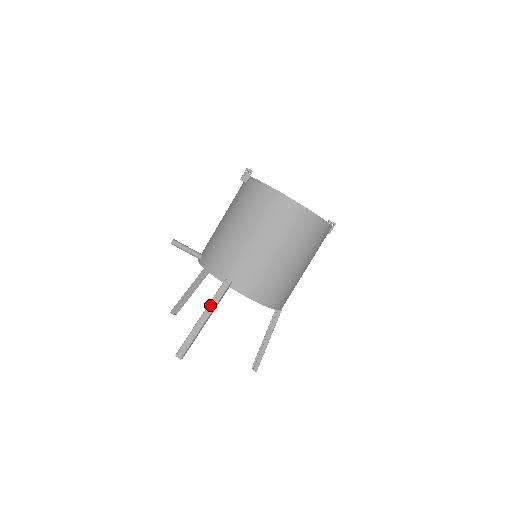
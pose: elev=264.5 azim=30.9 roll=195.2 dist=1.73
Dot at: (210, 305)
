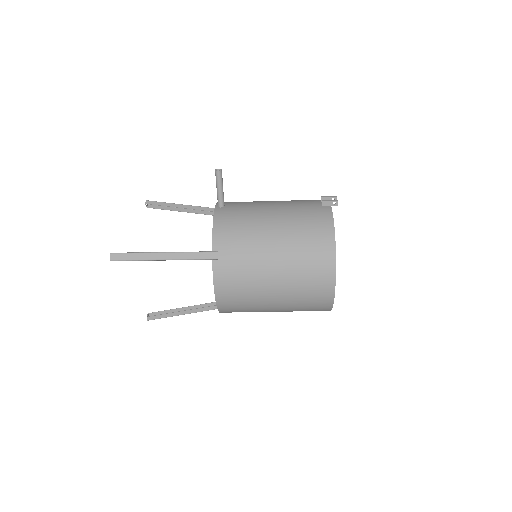
Dot at: (182, 254)
